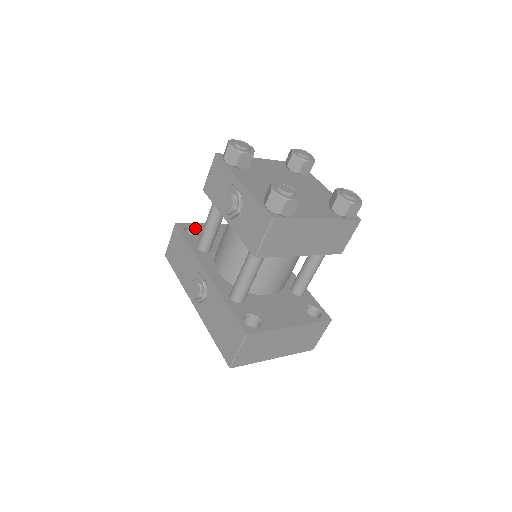
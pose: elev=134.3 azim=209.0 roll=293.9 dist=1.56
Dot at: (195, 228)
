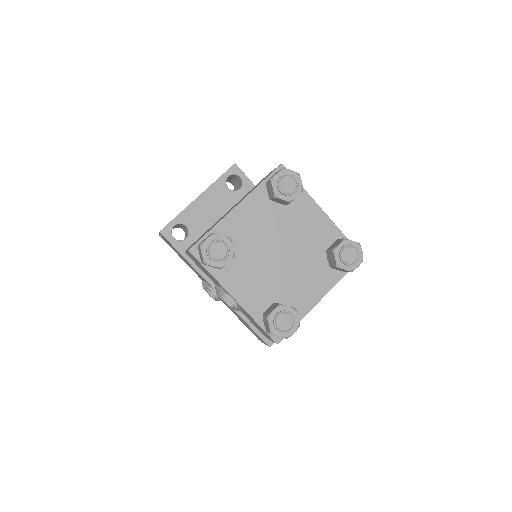
Dot at: (181, 224)
